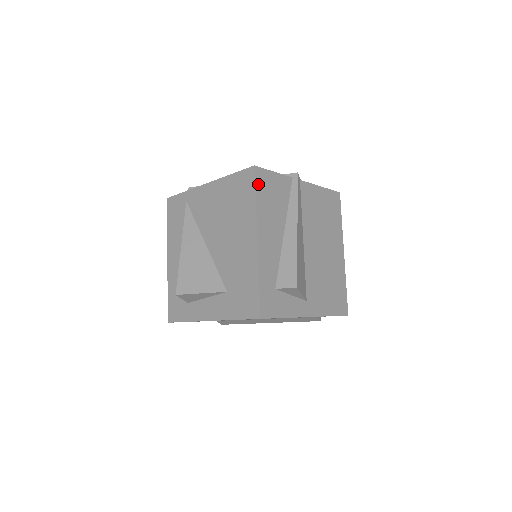
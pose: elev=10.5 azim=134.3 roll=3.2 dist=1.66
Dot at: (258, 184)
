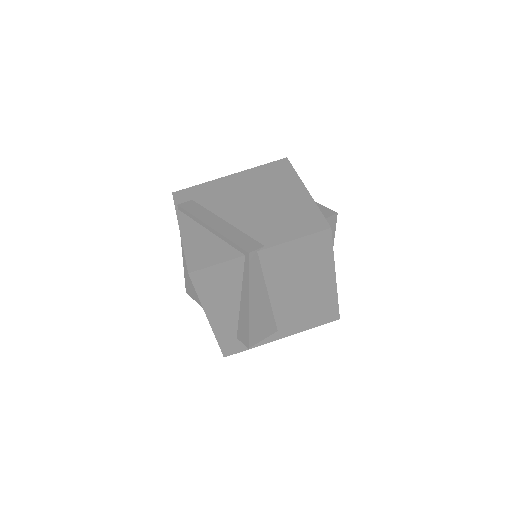
Dot at: (197, 284)
